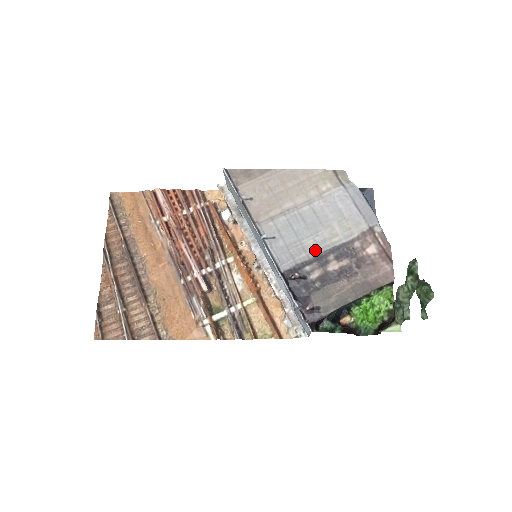
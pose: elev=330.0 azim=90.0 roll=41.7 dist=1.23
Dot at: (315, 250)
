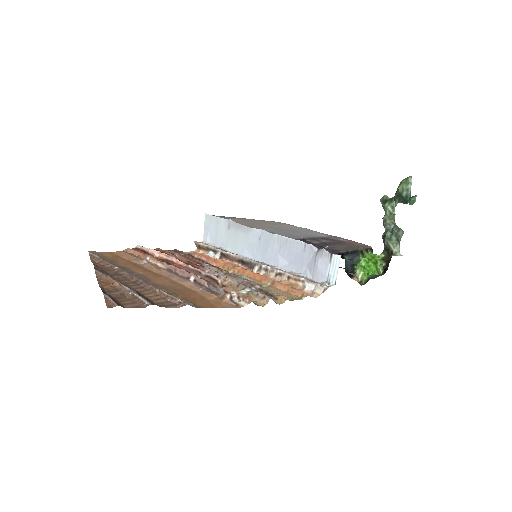
Dot at: (305, 237)
